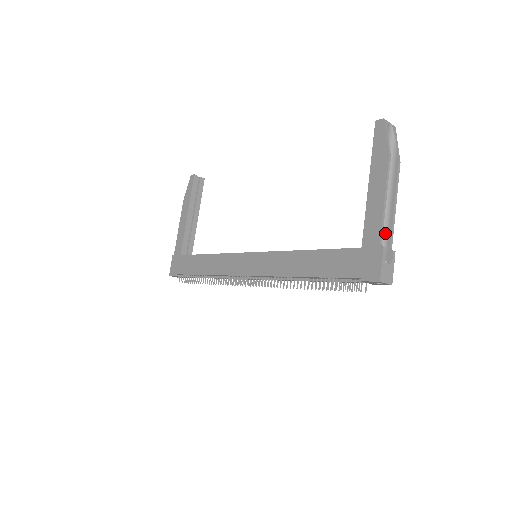
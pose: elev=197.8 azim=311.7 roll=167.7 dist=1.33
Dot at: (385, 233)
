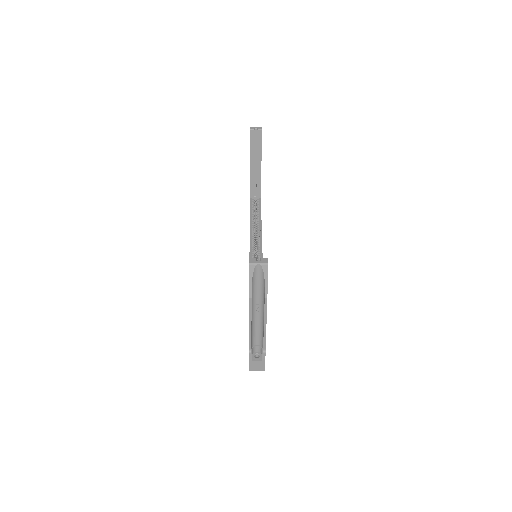
Dot at: (262, 338)
